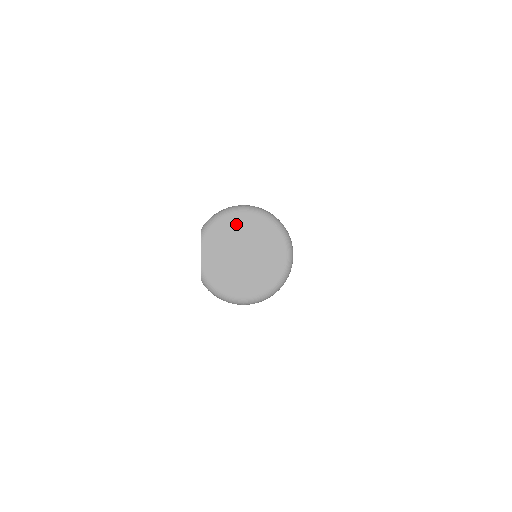
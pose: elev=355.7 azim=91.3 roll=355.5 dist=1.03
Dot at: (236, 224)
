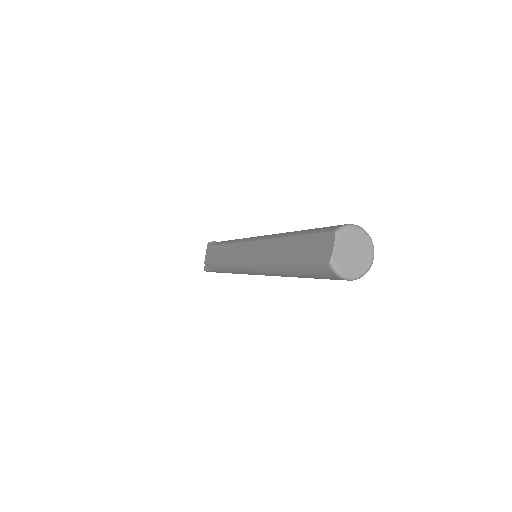
Dot at: (353, 234)
